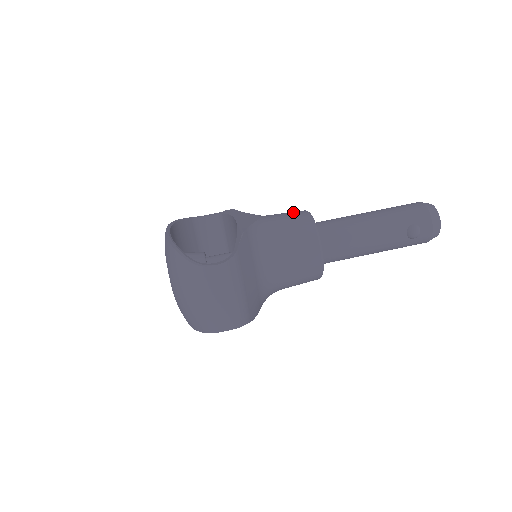
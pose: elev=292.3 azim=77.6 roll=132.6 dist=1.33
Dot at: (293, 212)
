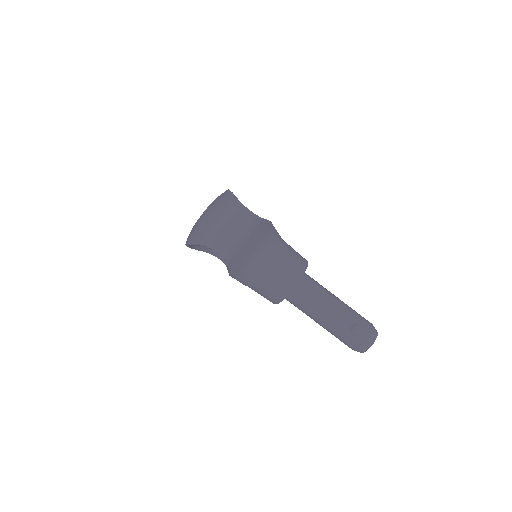
Dot at: occluded
